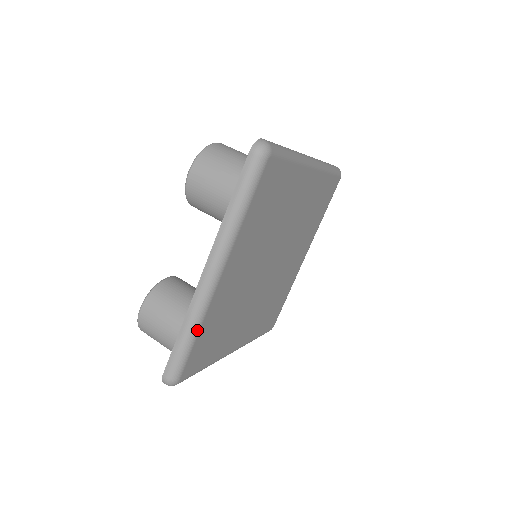
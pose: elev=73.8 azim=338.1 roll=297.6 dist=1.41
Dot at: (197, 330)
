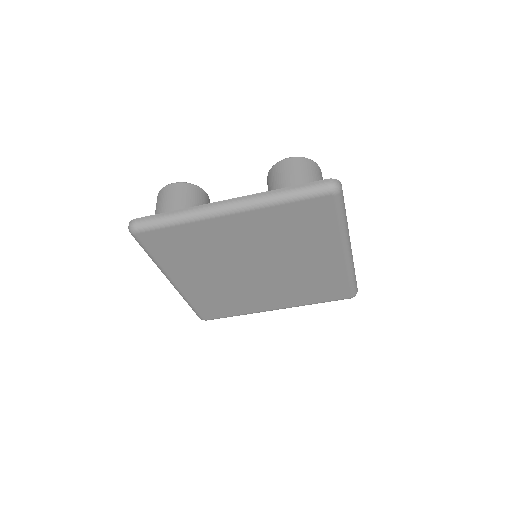
Dot at: (182, 222)
